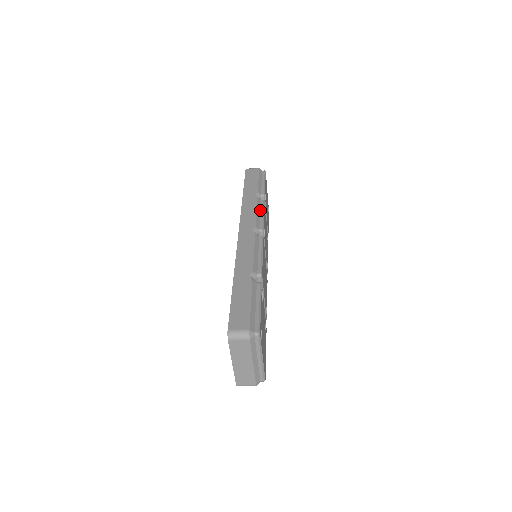
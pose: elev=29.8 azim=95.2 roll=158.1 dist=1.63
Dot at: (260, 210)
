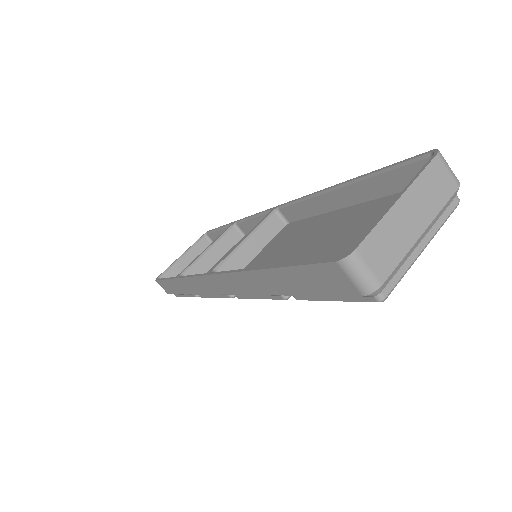
Dot at: occluded
